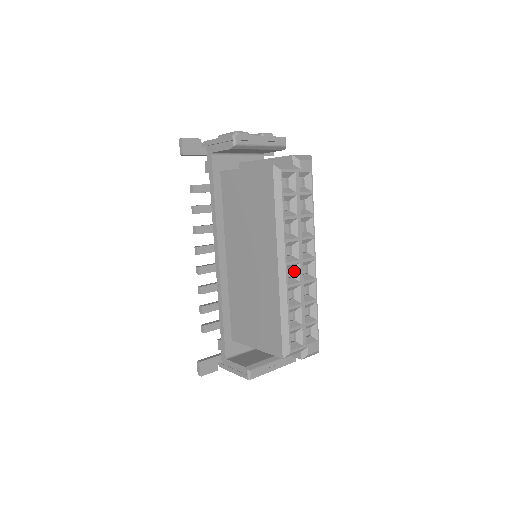
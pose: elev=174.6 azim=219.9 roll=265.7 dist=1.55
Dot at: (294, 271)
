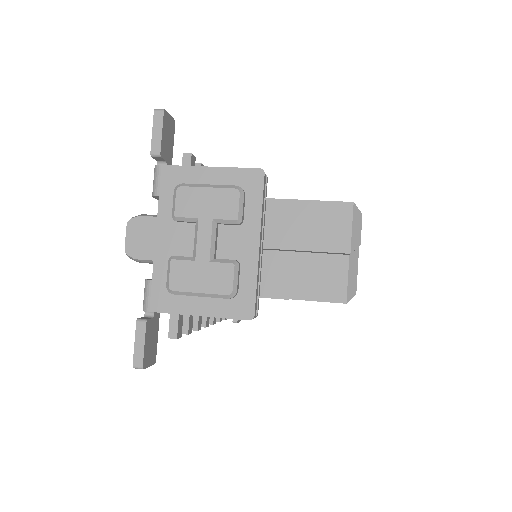
Dot at: occluded
